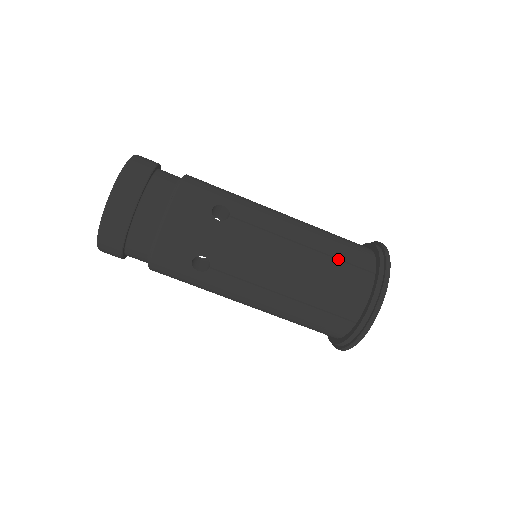
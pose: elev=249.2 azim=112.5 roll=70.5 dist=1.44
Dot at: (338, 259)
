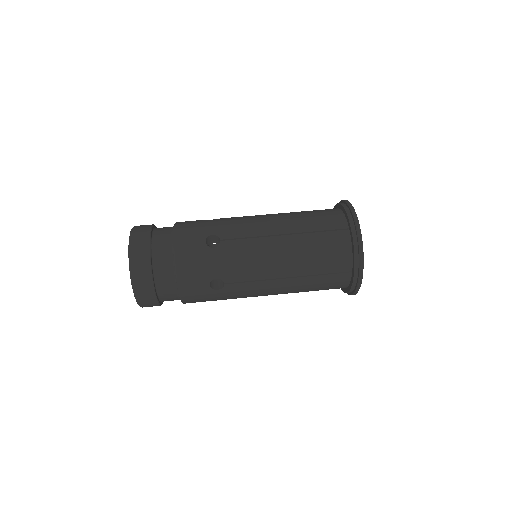
Dot at: (315, 232)
